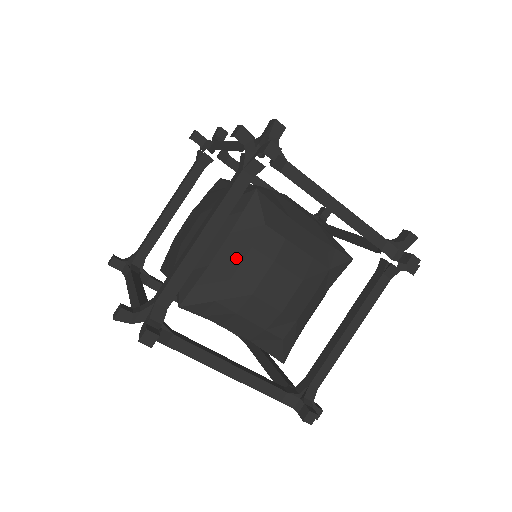
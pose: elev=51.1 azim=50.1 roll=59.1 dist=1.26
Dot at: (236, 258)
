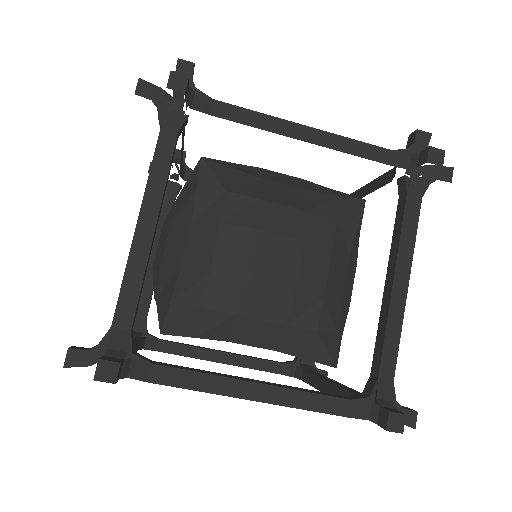
Dot at: (207, 245)
